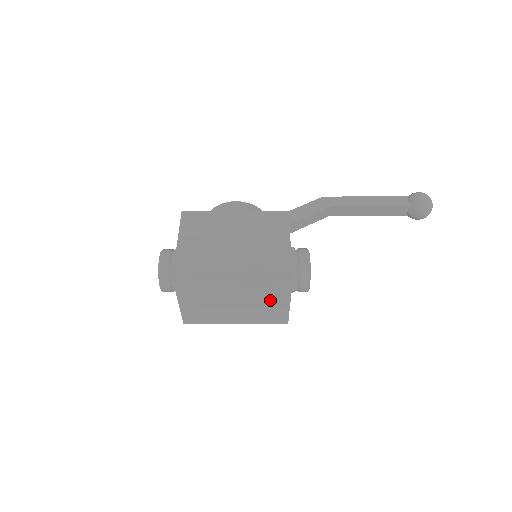
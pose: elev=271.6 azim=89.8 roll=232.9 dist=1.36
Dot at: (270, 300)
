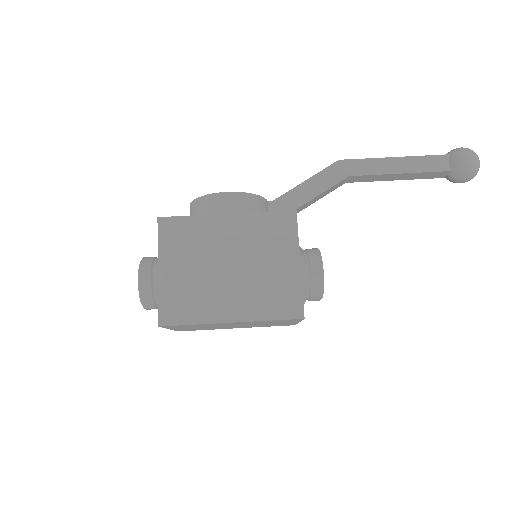
Dot at: (276, 323)
